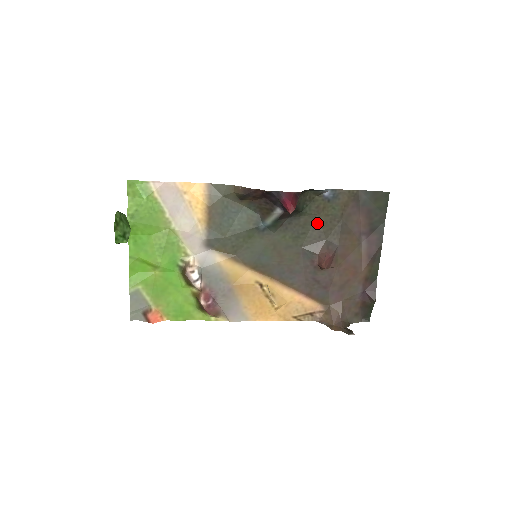
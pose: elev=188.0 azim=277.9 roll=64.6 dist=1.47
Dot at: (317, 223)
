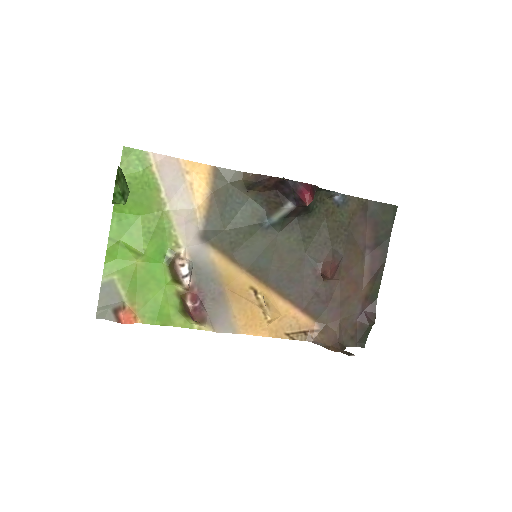
Dot at: (324, 228)
